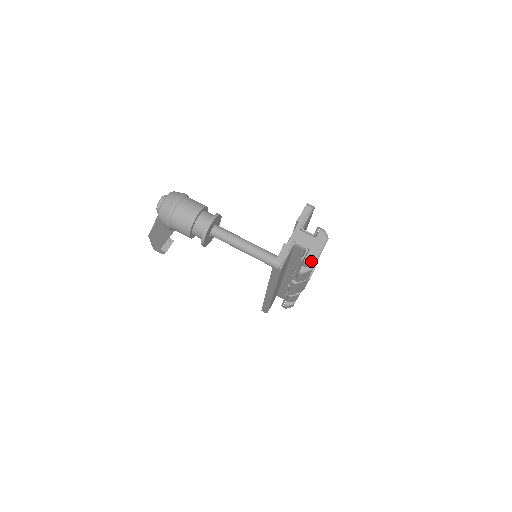
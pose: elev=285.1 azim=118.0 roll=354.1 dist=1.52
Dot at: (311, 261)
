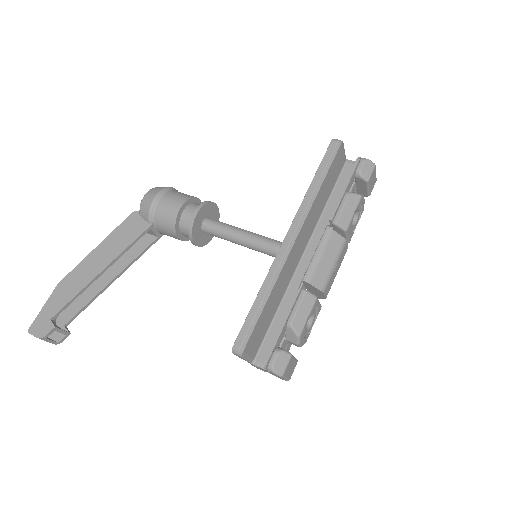
Dot at: (369, 161)
